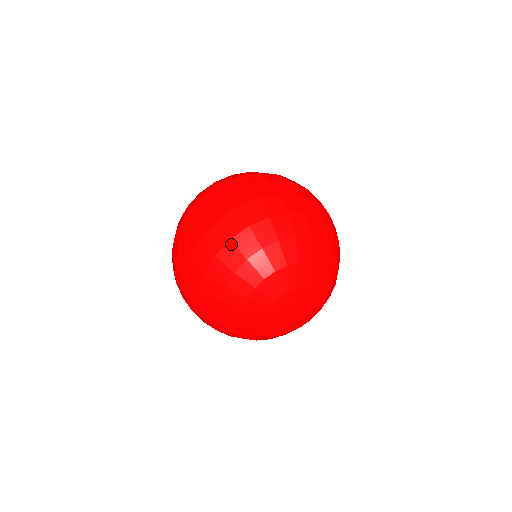
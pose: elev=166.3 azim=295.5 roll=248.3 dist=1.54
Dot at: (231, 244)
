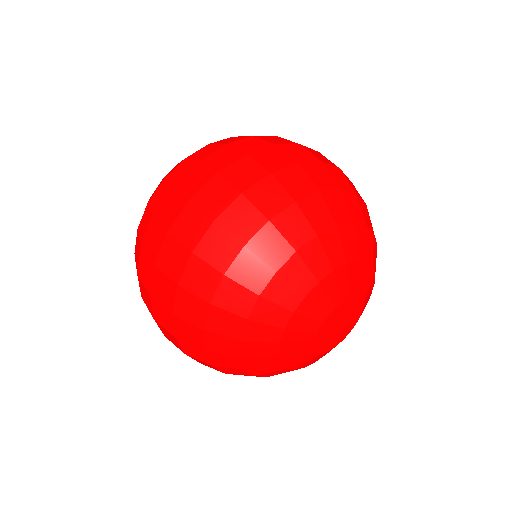
Dot at: (247, 253)
